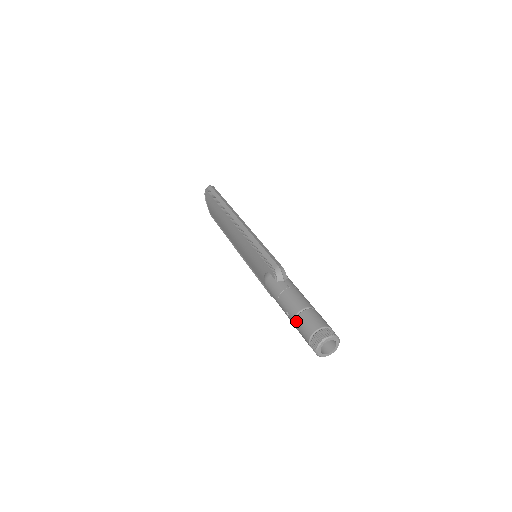
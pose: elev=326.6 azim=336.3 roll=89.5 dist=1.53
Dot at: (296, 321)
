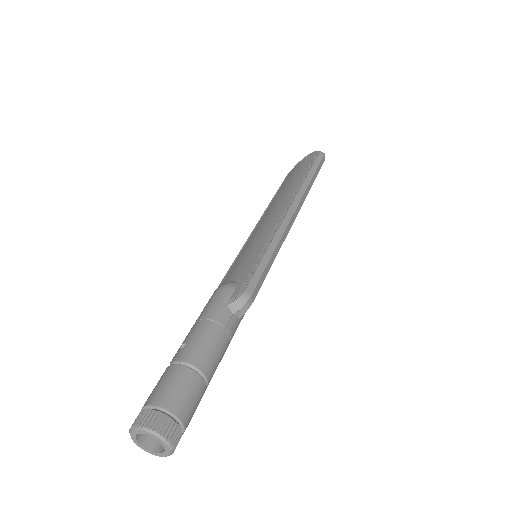
Dot at: (174, 367)
